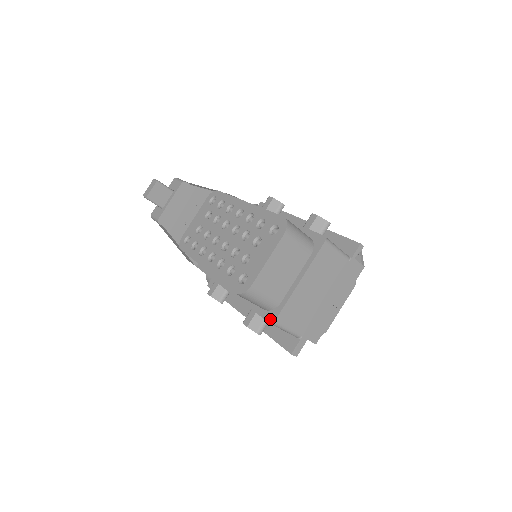
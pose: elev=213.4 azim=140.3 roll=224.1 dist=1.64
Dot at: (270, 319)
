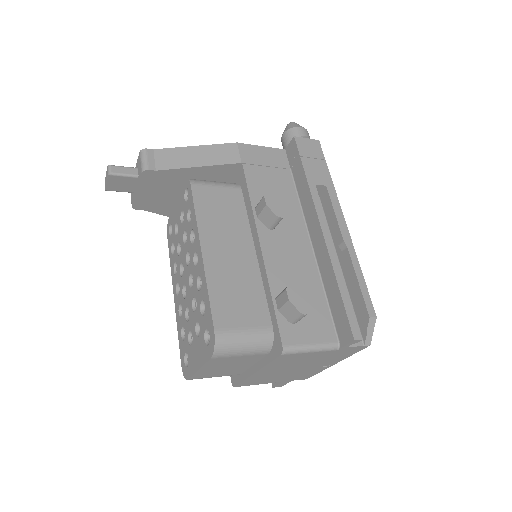
Dot at: (232, 380)
